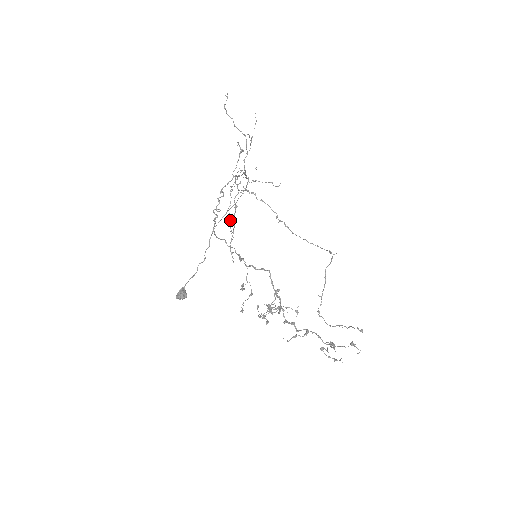
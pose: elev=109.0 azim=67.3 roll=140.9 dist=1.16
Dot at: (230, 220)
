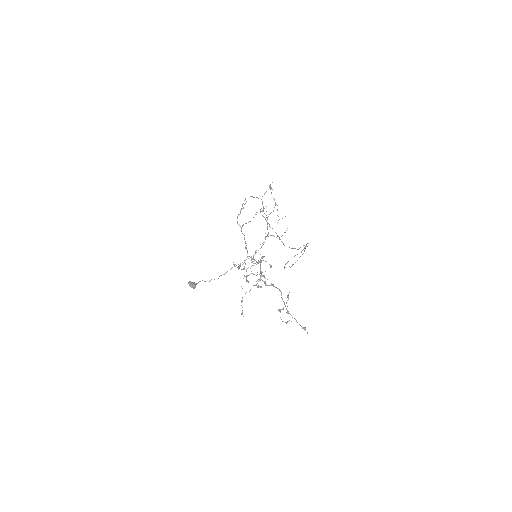
Dot at: occluded
